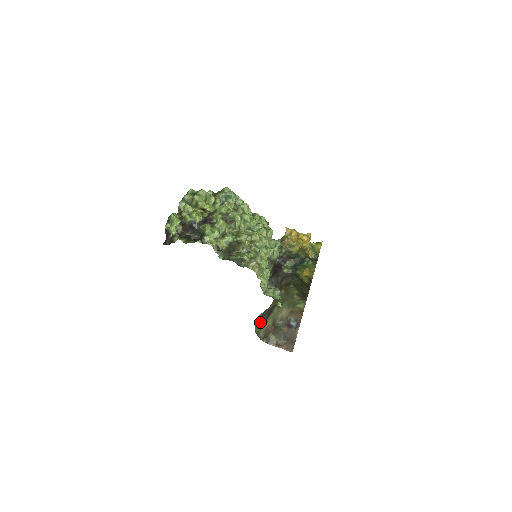
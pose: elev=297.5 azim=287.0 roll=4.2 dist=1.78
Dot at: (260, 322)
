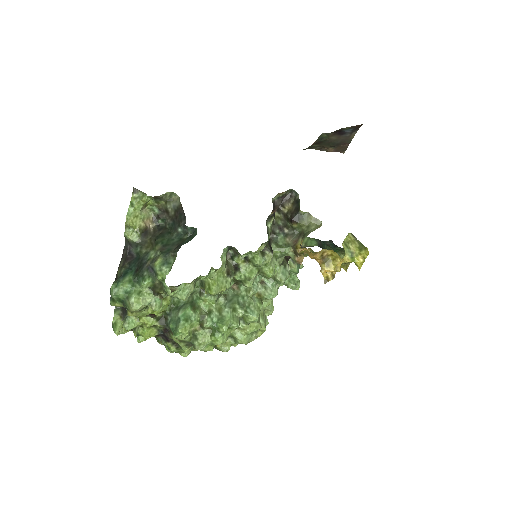
Dot at: occluded
